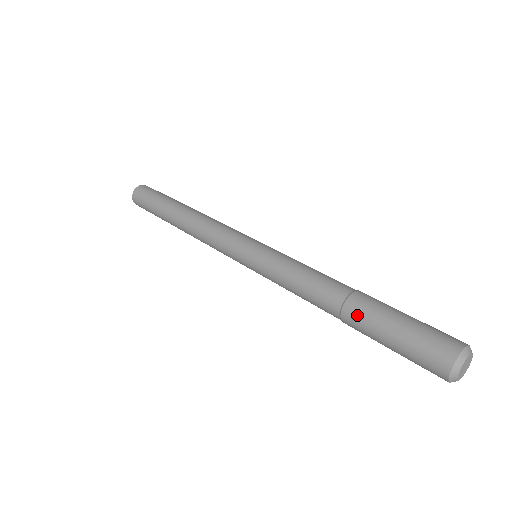
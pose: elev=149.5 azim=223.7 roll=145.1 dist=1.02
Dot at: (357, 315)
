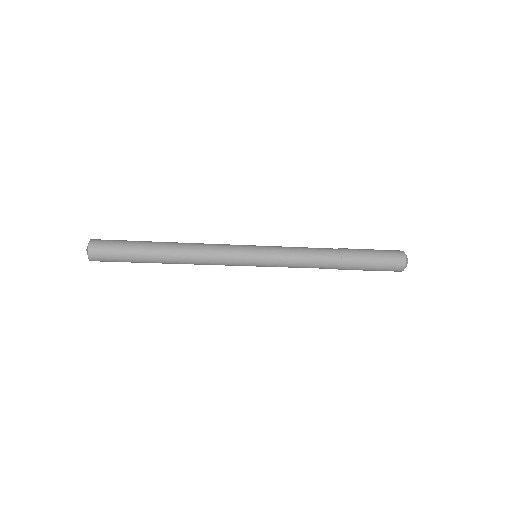
Dot at: (352, 254)
